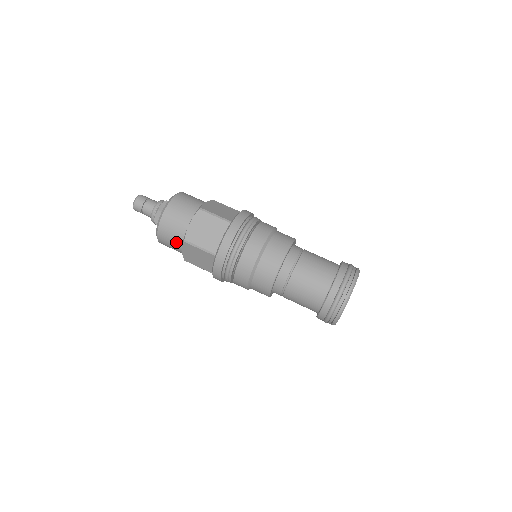
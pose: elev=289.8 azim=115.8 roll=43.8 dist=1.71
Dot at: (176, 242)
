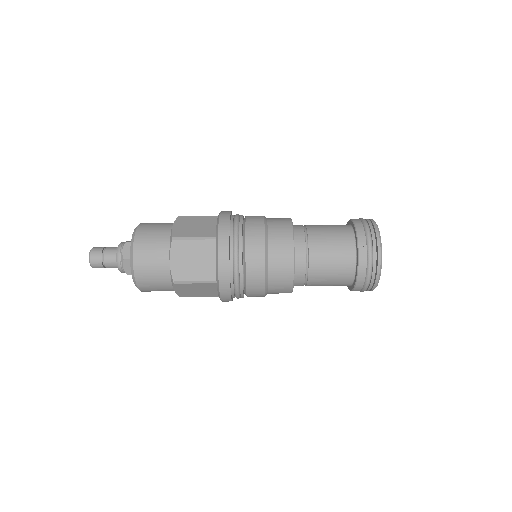
Dot at: occluded
